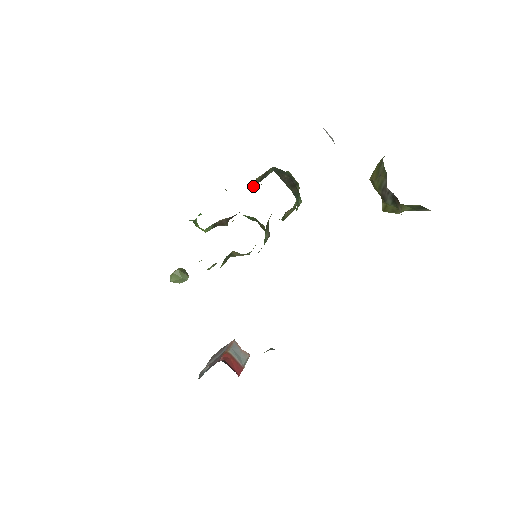
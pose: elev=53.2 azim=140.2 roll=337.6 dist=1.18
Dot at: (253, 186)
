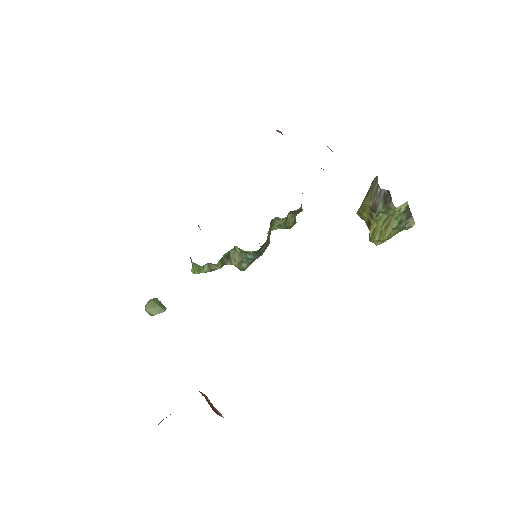
Dot at: occluded
